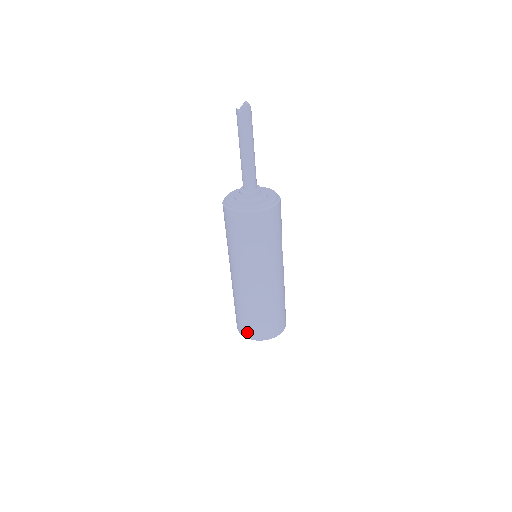
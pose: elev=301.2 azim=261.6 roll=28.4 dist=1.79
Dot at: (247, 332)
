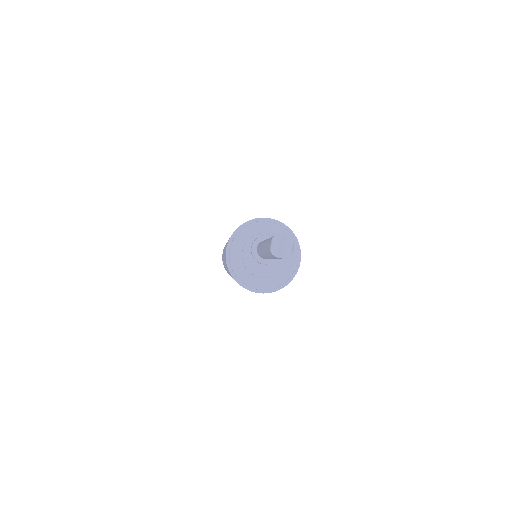
Dot at: occluded
